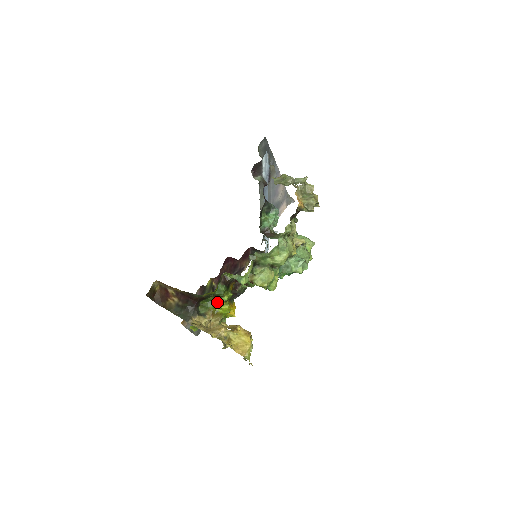
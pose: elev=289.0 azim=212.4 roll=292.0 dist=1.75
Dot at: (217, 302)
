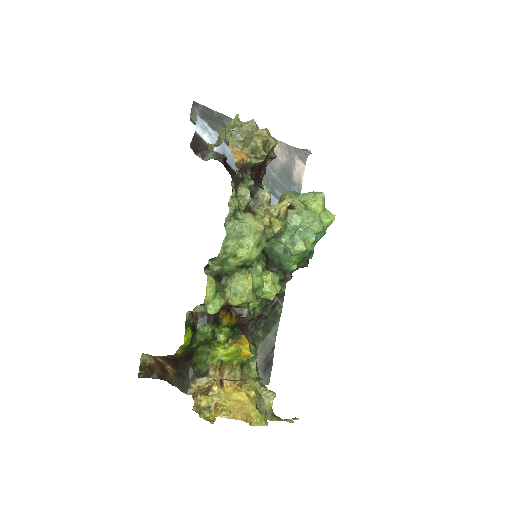
Dot at: (214, 349)
